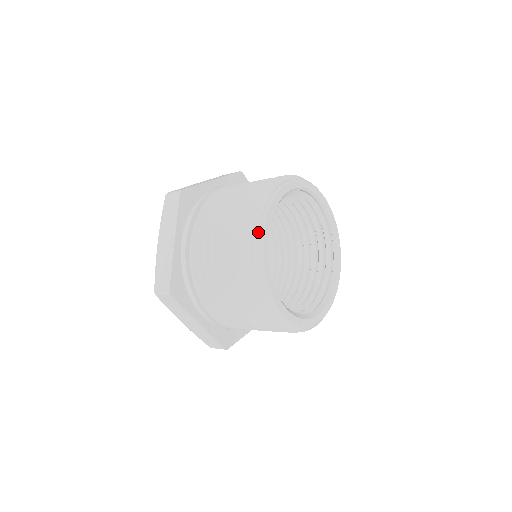
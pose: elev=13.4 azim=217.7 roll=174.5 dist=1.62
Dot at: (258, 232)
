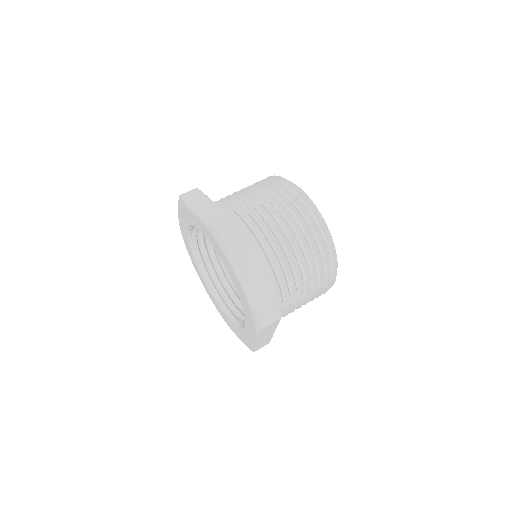
Dot at: occluded
